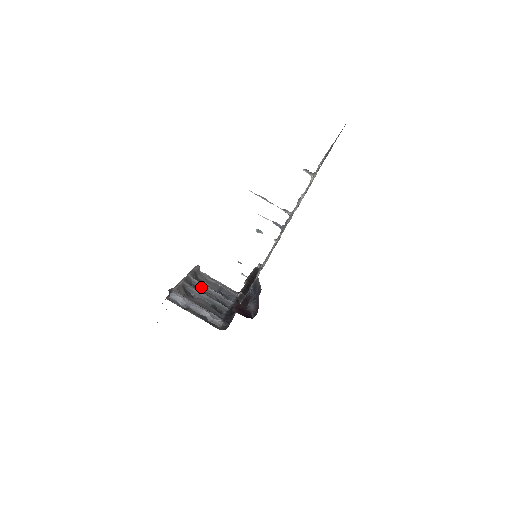
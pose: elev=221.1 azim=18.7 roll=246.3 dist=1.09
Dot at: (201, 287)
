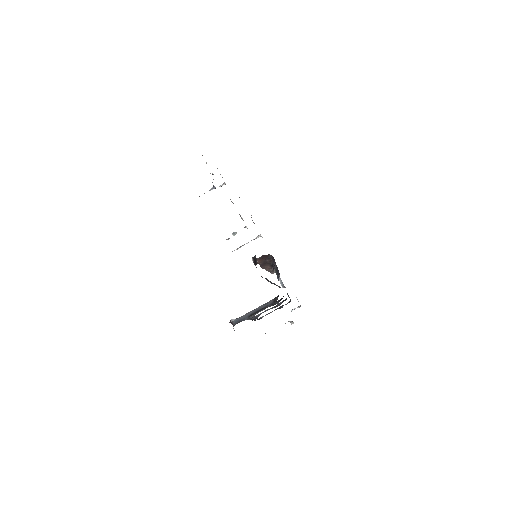
Dot at: (257, 317)
